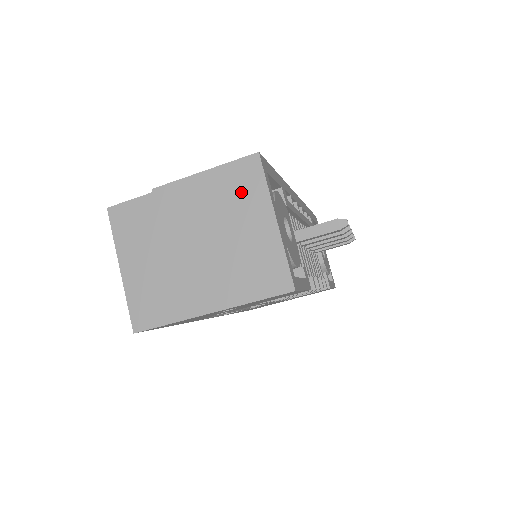
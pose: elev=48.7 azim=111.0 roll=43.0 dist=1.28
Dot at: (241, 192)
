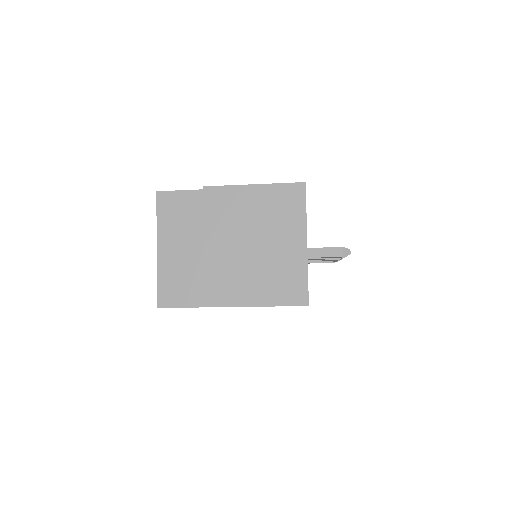
Dot at: (282, 212)
